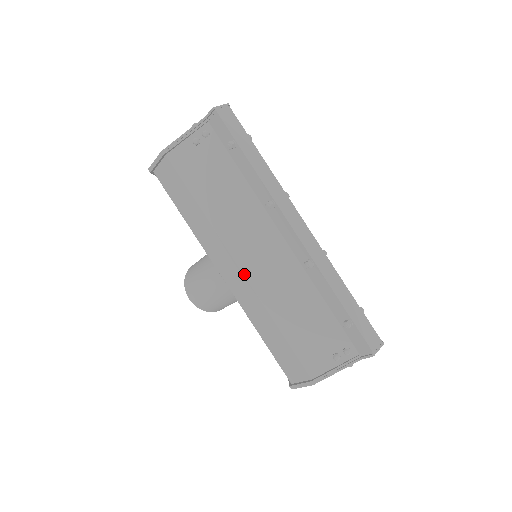
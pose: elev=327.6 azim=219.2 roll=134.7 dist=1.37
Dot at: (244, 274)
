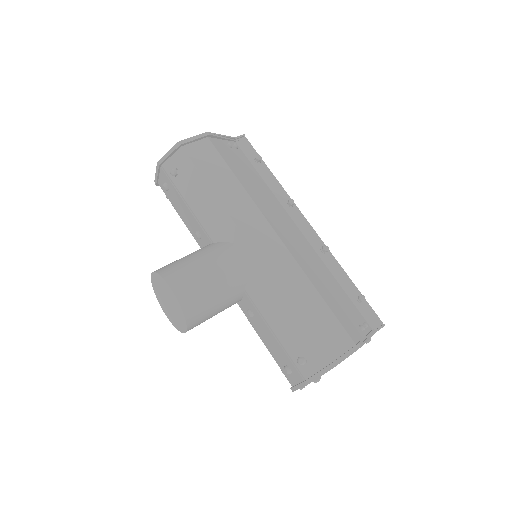
Dot at: (282, 241)
